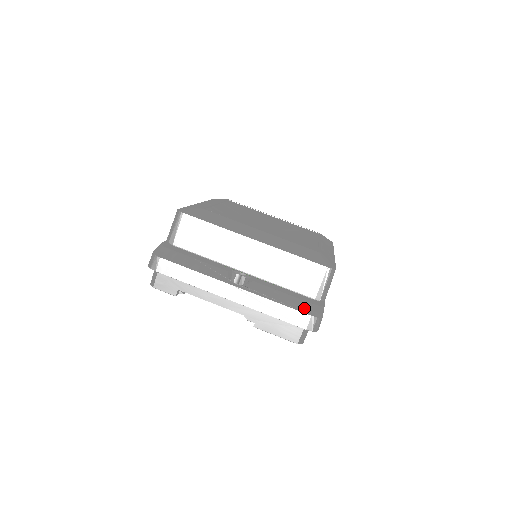
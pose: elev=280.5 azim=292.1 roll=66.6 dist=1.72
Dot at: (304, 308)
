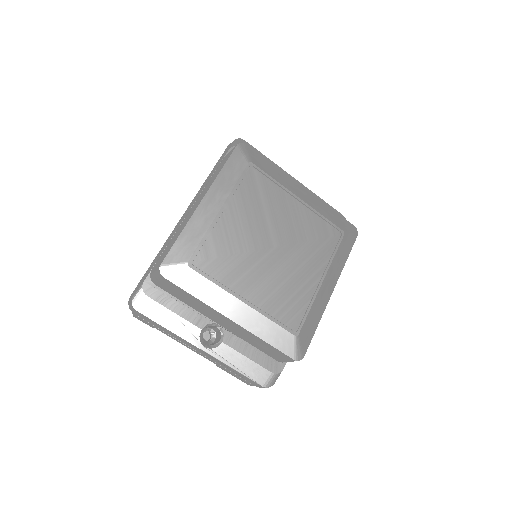
Dot at: (260, 378)
